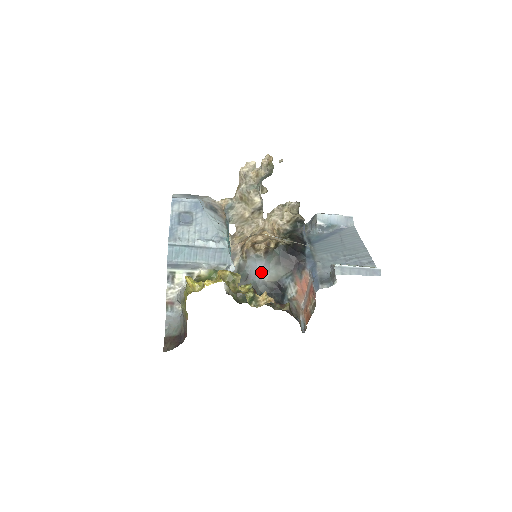
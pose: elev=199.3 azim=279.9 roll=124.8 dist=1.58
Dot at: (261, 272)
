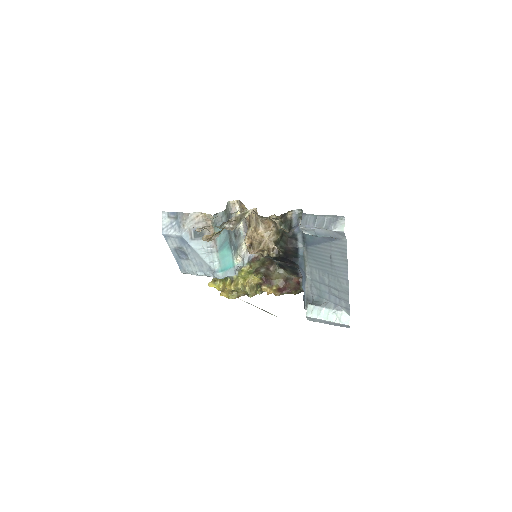
Dot at: occluded
